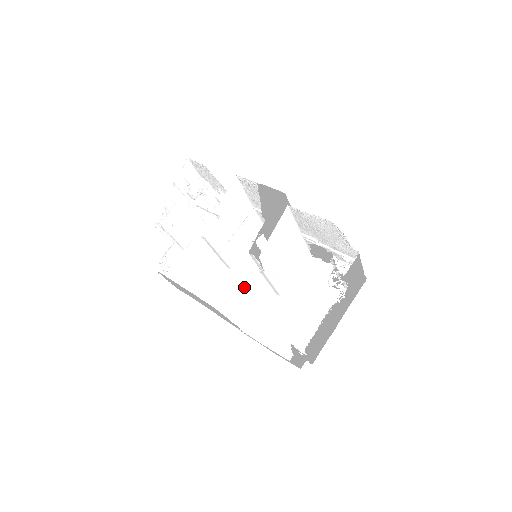
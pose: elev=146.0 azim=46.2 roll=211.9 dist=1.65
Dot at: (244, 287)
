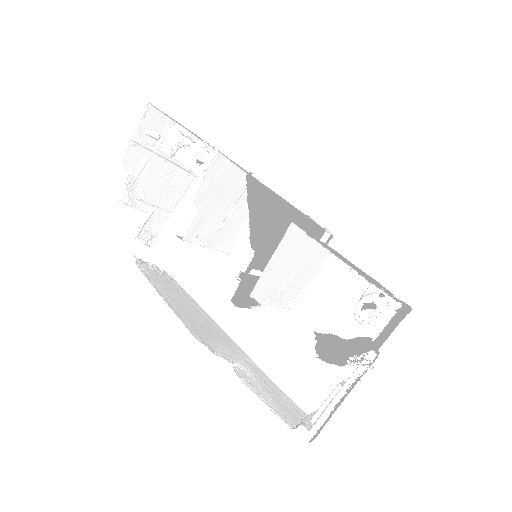
Dot at: occluded
